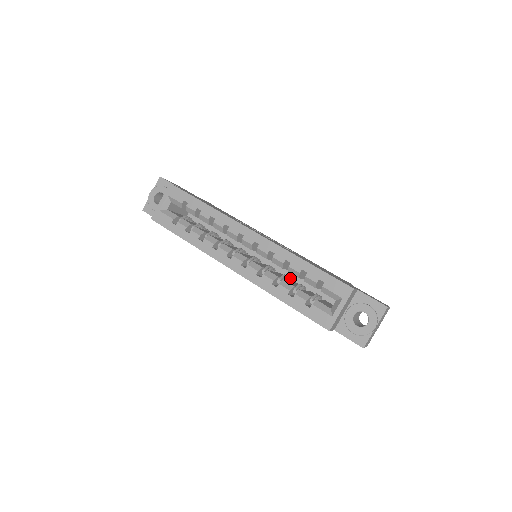
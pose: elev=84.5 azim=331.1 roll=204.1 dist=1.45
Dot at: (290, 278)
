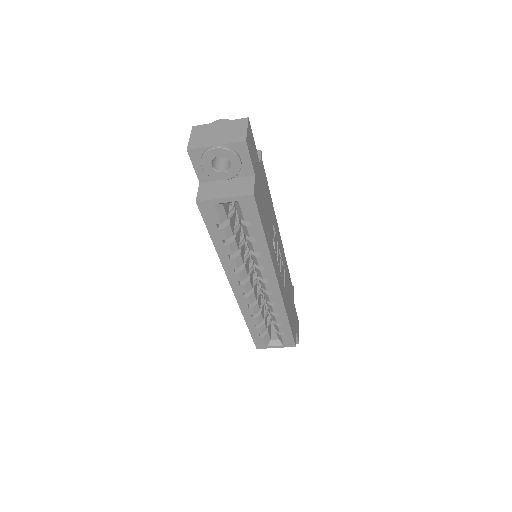
Dot at: occluded
